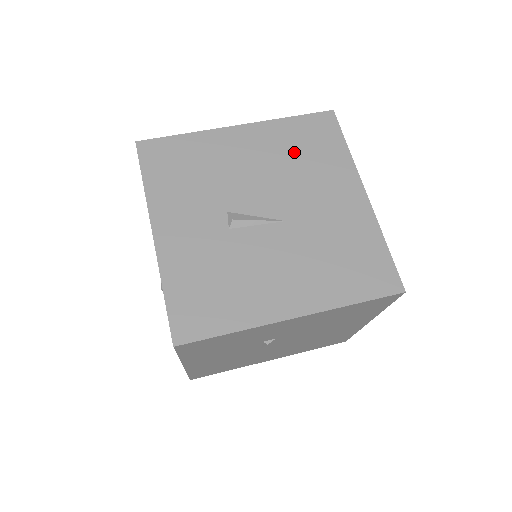
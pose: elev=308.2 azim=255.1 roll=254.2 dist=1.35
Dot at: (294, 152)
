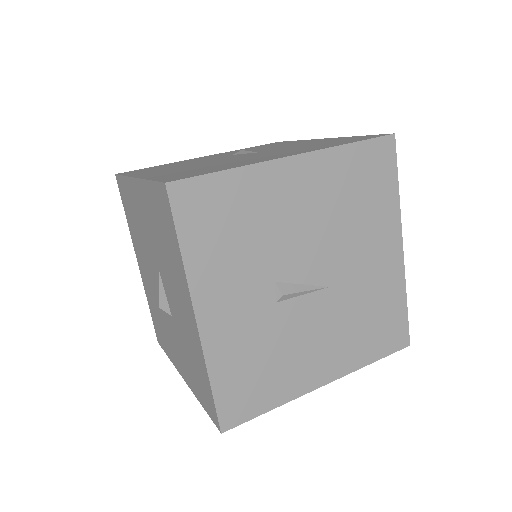
Dot at: (348, 197)
